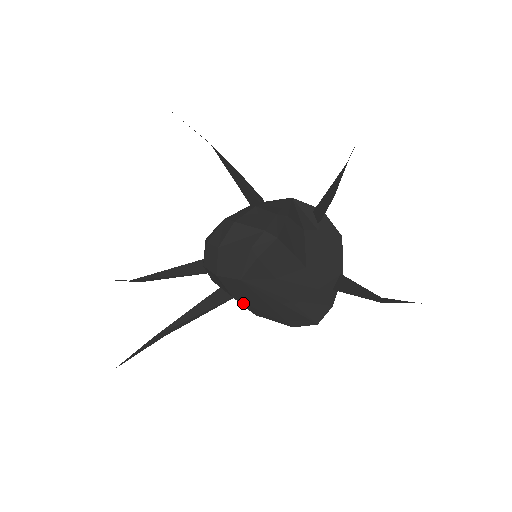
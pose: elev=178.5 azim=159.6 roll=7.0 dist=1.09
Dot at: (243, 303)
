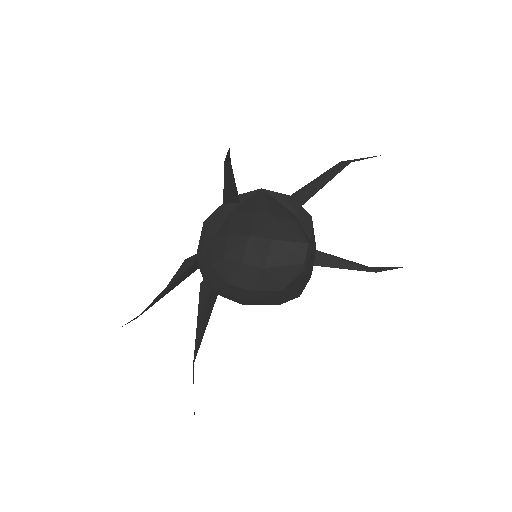
Dot at: (250, 302)
